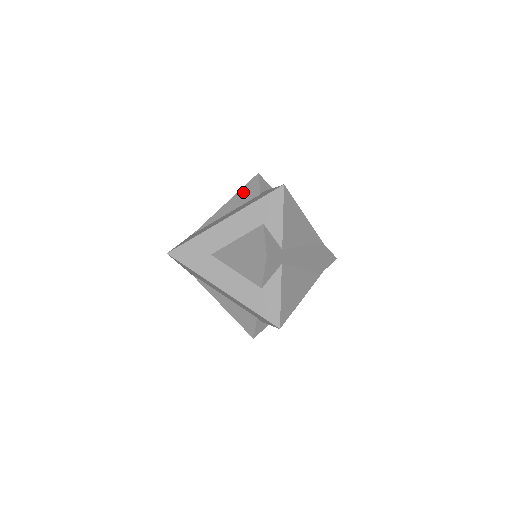
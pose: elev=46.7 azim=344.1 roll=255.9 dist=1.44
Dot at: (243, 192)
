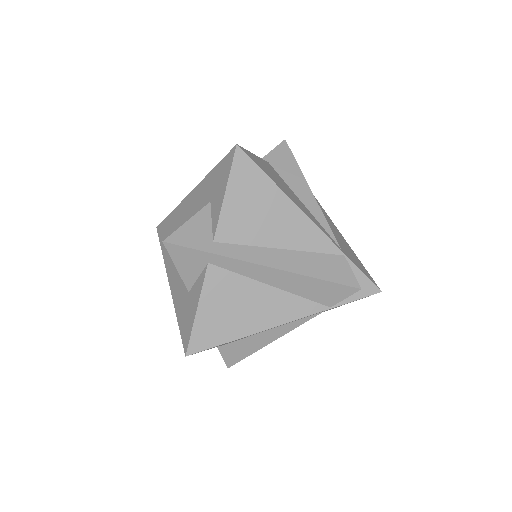
Dot at: occluded
